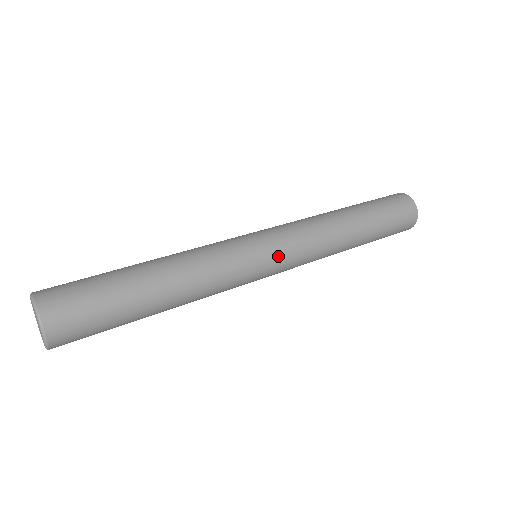
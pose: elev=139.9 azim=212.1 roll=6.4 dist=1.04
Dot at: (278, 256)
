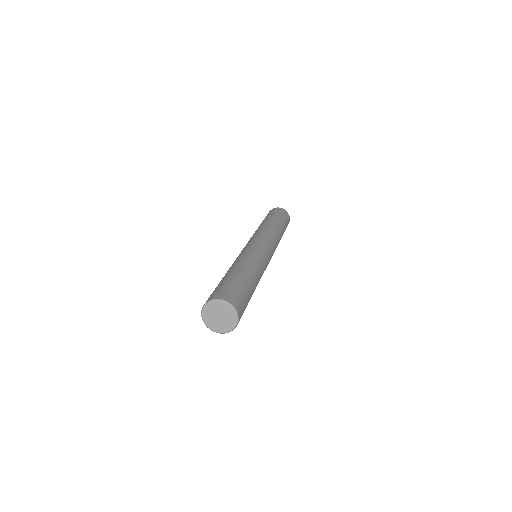
Dot at: (269, 247)
